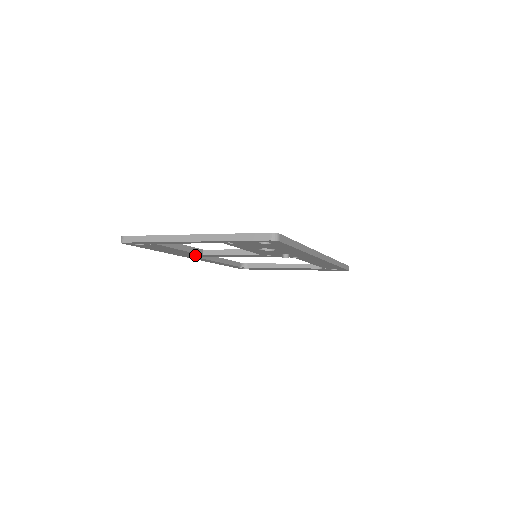
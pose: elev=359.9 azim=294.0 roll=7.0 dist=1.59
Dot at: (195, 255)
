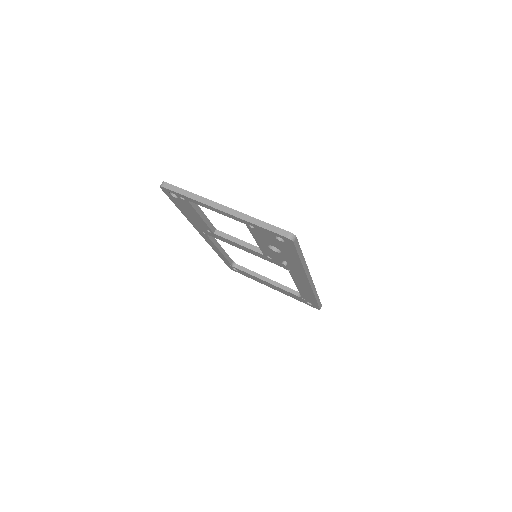
Dot at: (207, 231)
